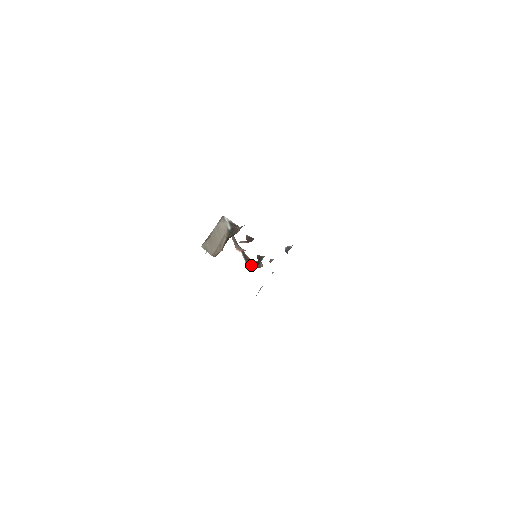
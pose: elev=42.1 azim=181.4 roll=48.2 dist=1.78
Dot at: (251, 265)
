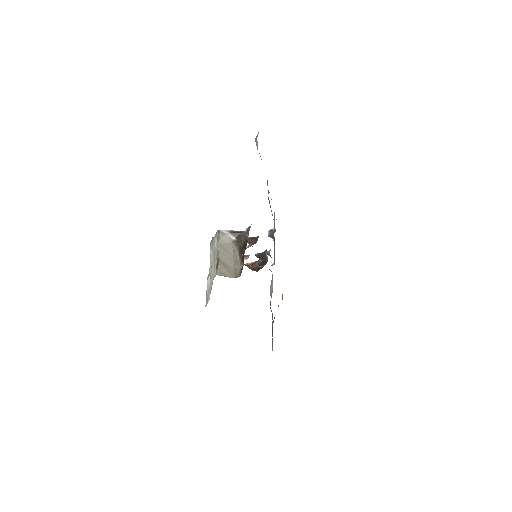
Dot at: (253, 269)
